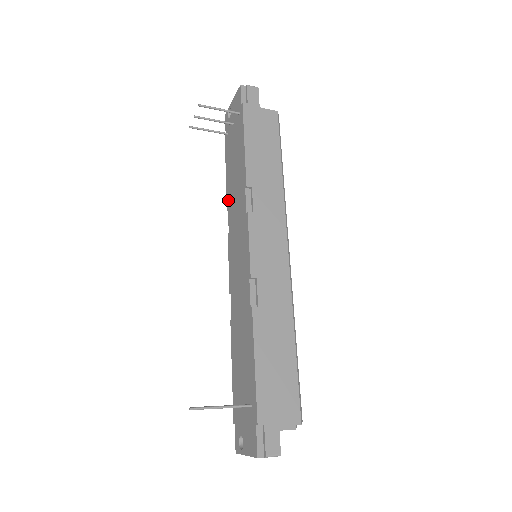
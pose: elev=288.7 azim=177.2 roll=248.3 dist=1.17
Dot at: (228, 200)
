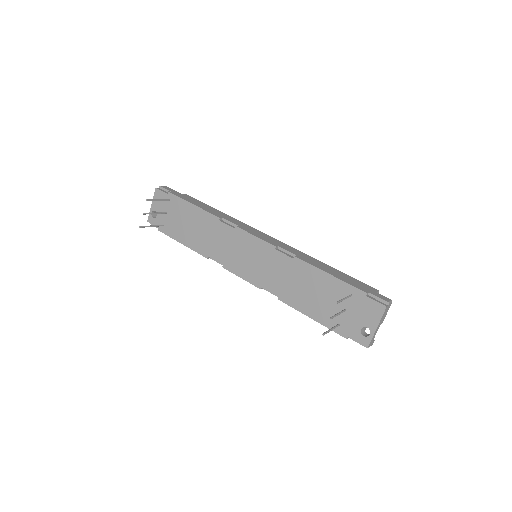
Dot at: (203, 251)
